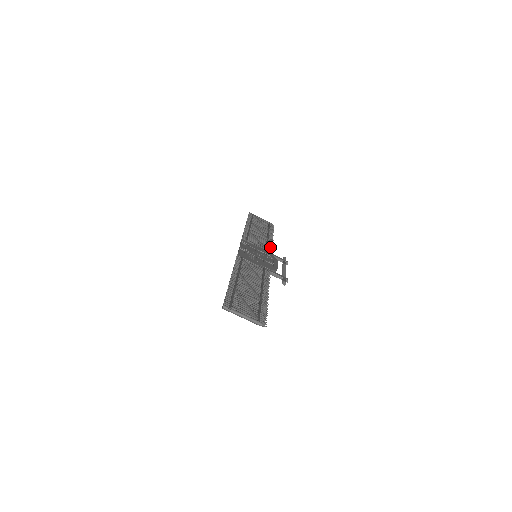
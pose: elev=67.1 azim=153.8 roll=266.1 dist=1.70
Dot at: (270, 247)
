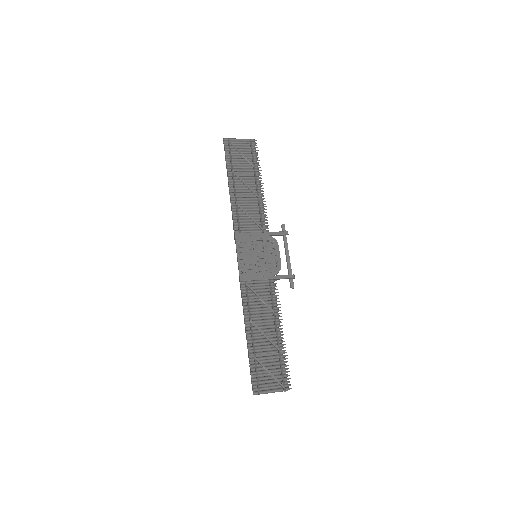
Dot at: (264, 215)
